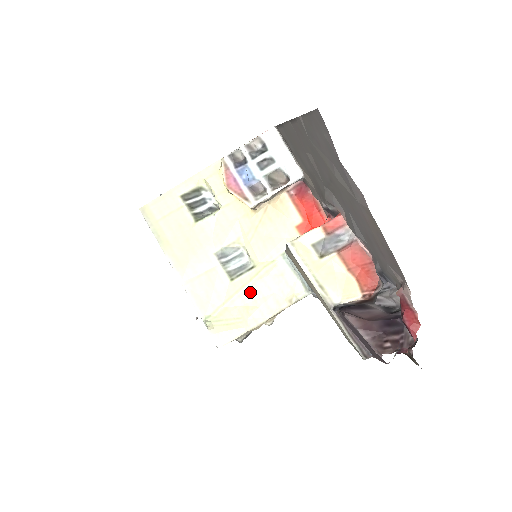
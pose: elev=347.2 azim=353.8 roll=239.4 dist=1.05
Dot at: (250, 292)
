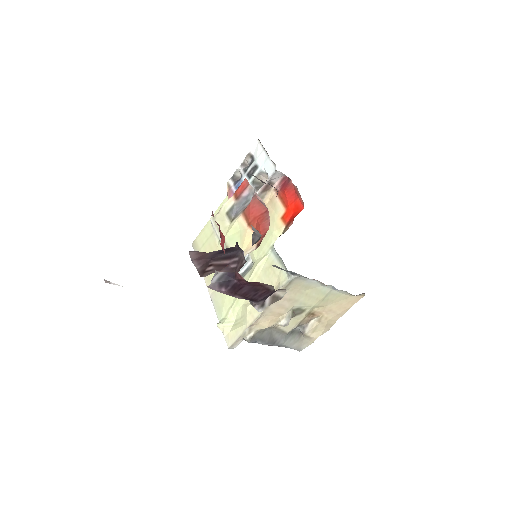
Dot at: occluded
